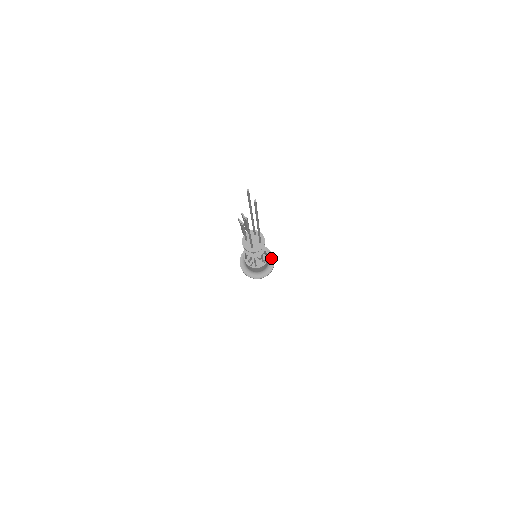
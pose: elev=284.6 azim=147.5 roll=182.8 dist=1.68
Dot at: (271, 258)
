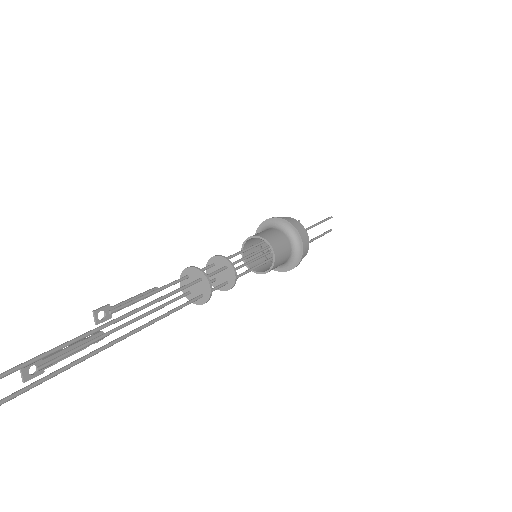
Dot at: (297, 255)
